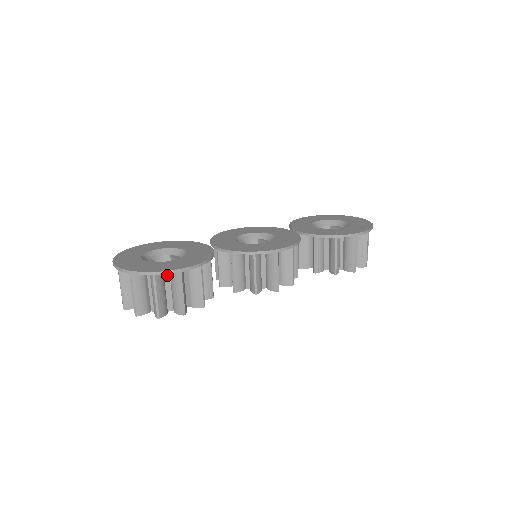
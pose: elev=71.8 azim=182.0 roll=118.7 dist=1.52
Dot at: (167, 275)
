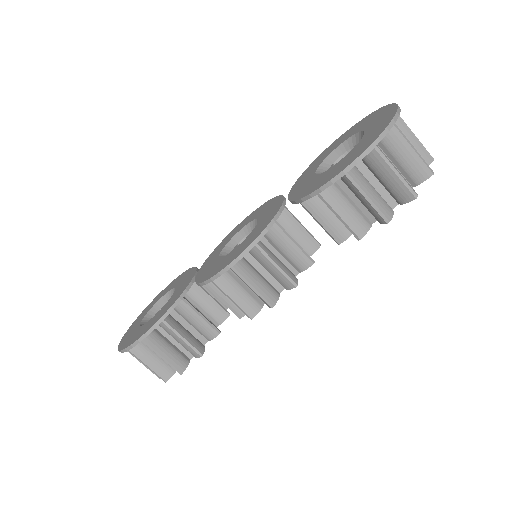
Dot at: occluded
